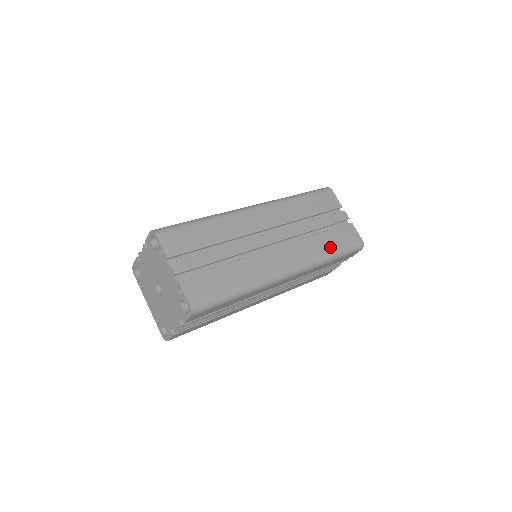
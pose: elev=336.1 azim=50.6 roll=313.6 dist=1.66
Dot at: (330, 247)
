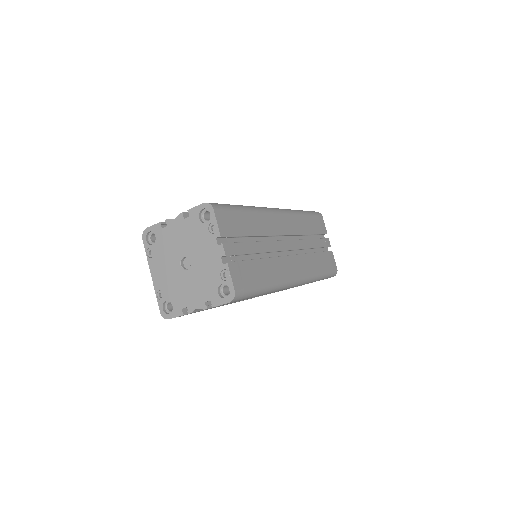
Dot at: (320, 268)
